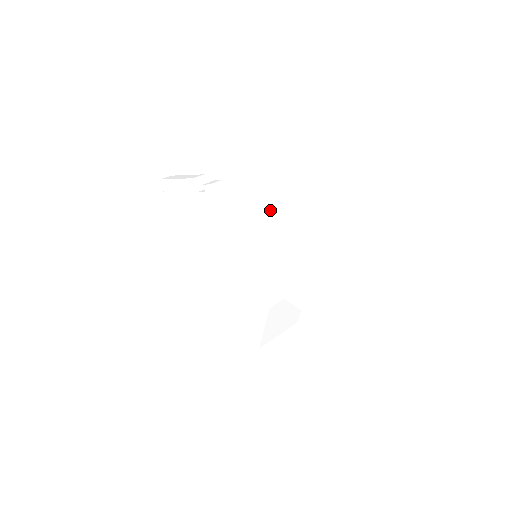
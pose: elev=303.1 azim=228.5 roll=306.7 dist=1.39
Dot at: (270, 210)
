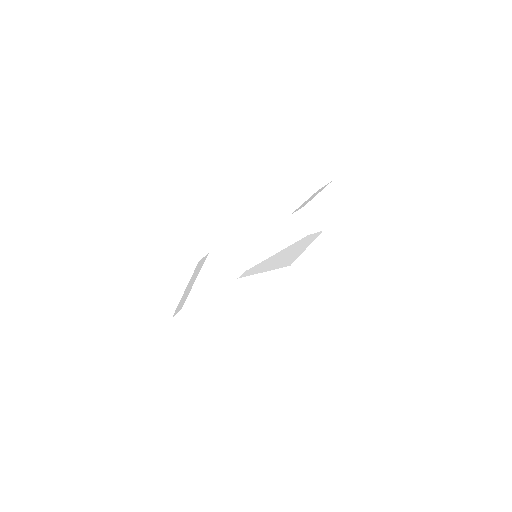
Dot at: occluded
